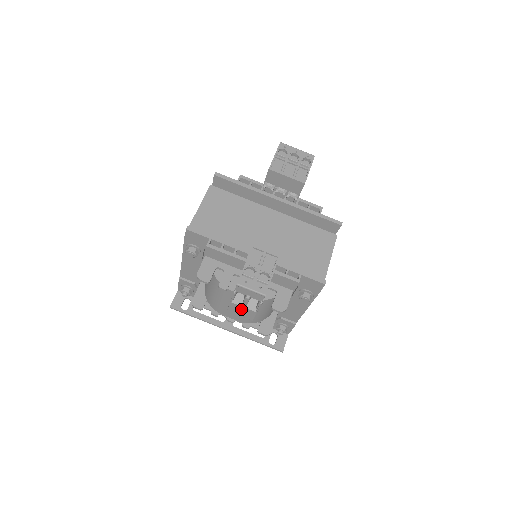
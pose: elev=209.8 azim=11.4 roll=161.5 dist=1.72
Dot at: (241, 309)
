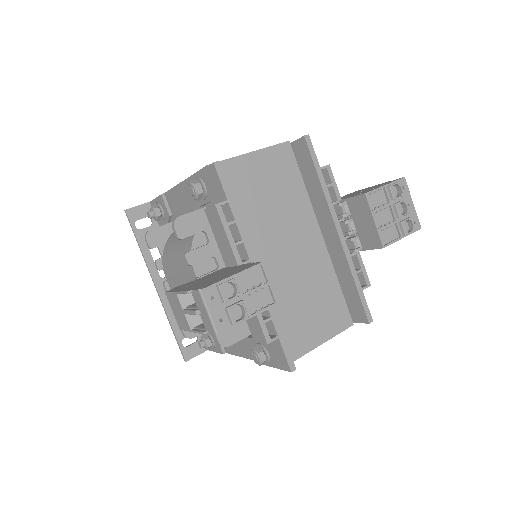
Dot at: (180, 309)
